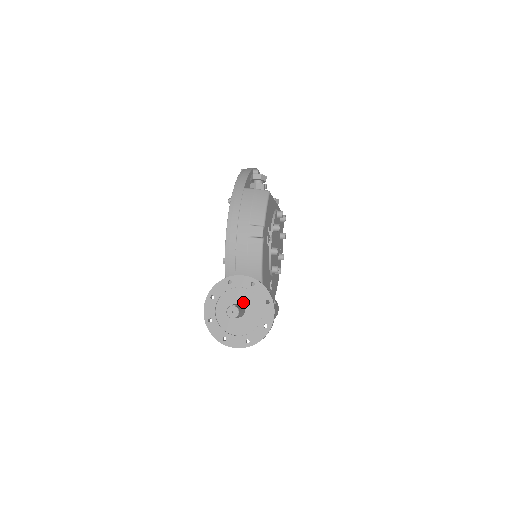
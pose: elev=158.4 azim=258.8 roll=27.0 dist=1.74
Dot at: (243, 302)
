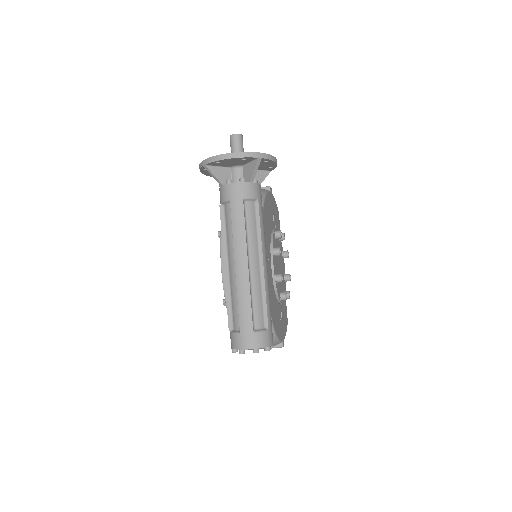
Dot at: occluded
